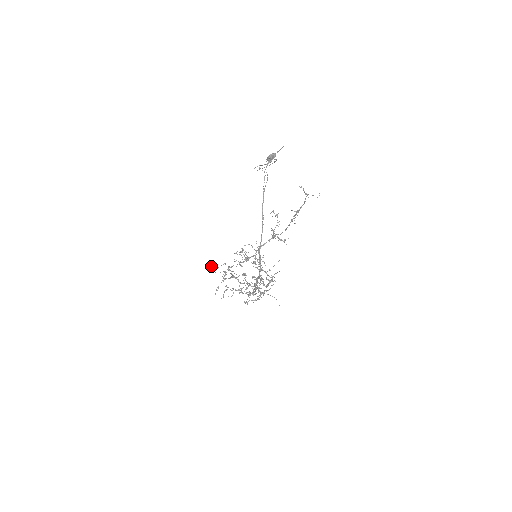
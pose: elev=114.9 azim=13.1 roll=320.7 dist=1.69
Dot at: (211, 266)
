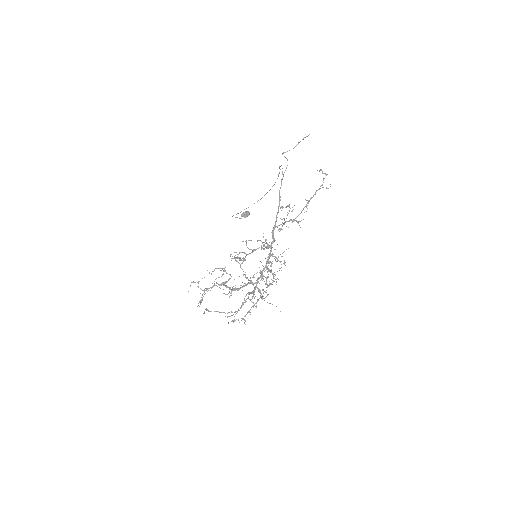
Dot at: occluded
